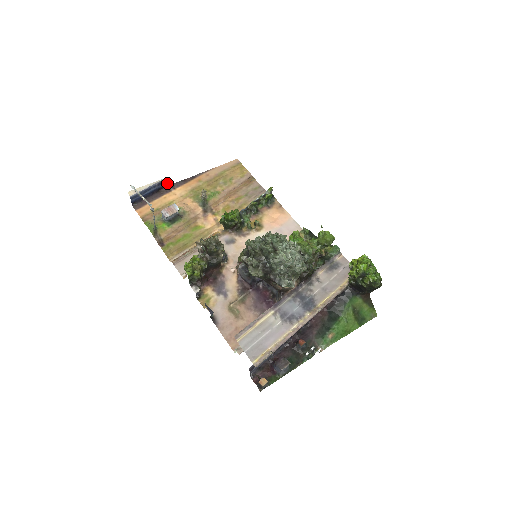
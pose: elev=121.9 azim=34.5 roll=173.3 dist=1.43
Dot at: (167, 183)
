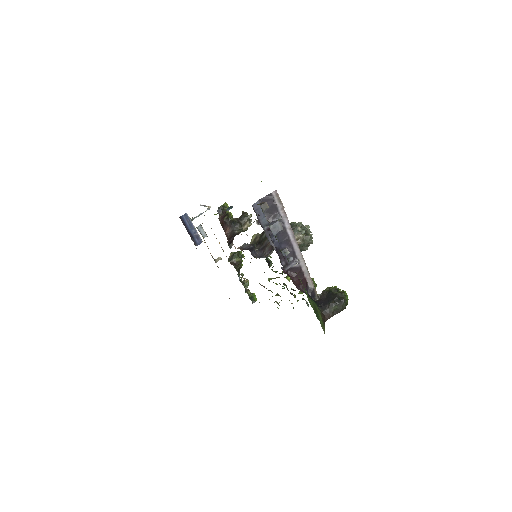
Dot at: (197, 244)
